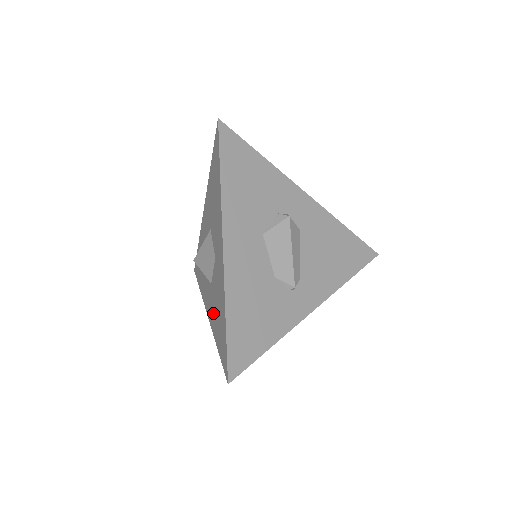
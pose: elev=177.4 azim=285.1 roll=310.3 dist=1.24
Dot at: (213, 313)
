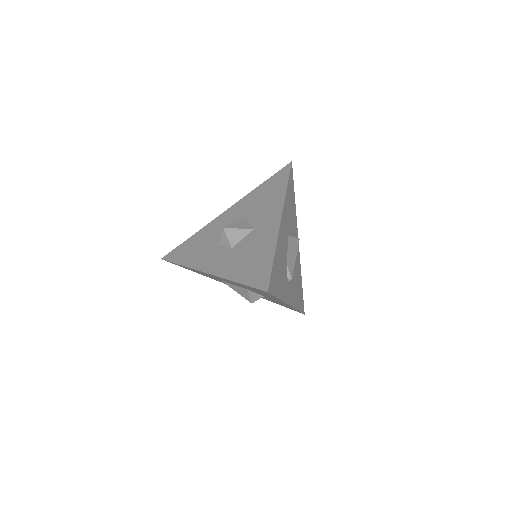
Dot at: (232, 264)
